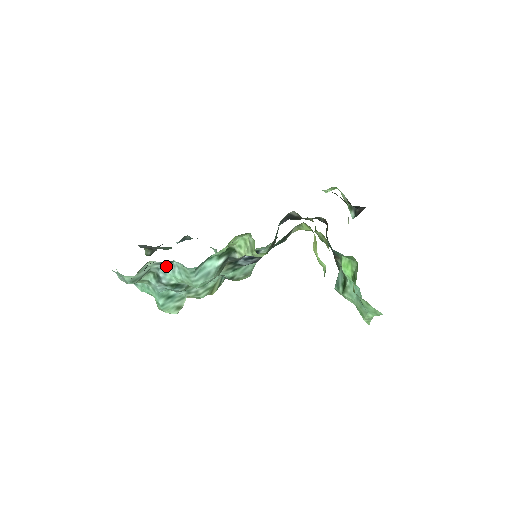
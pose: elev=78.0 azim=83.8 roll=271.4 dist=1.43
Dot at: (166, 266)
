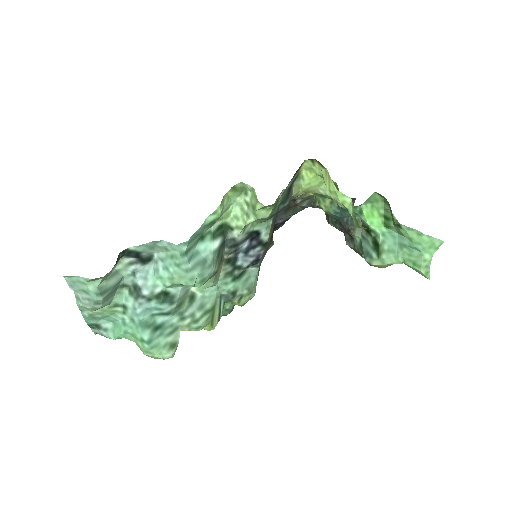
Dot at: (144, 266)
